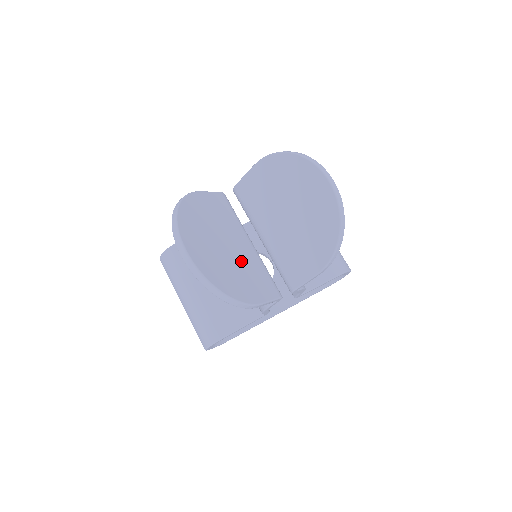
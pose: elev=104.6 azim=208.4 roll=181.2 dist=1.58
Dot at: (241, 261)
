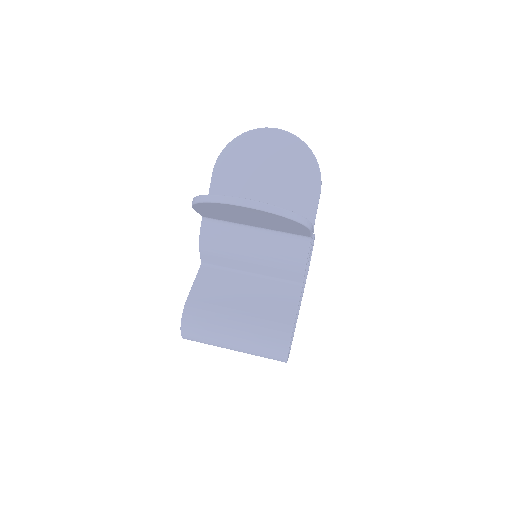
Dot at: occluded
